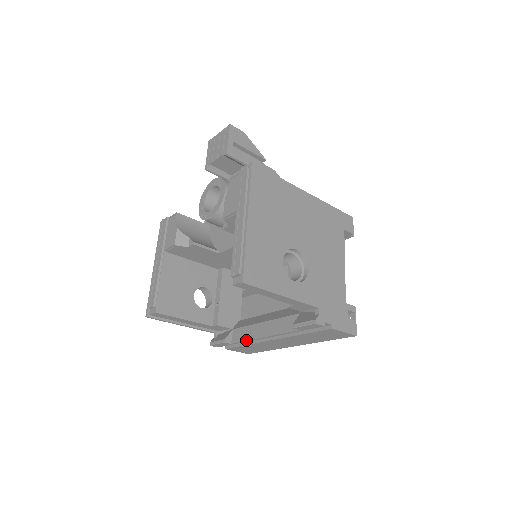
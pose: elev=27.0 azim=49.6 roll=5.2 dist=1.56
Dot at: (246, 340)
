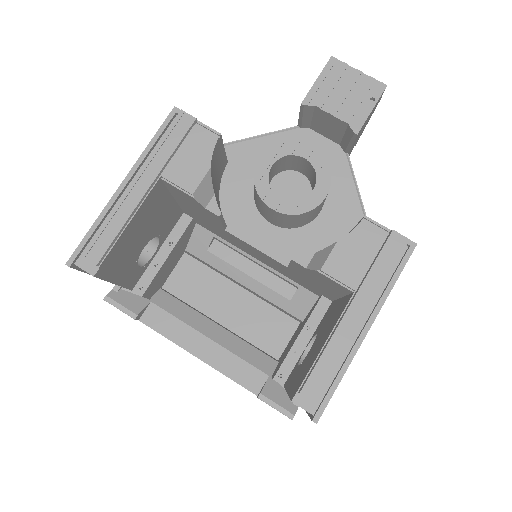
Dot at: (168, 338)
